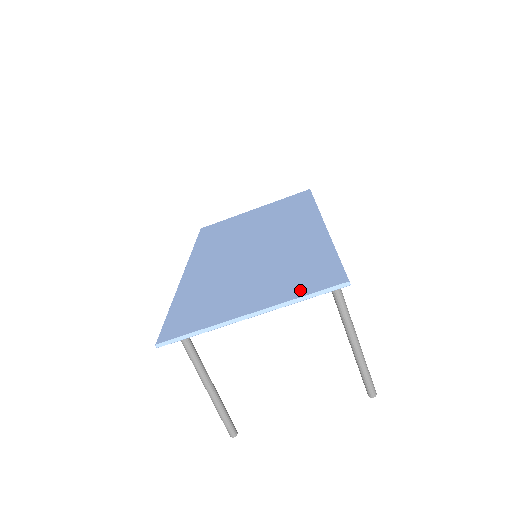
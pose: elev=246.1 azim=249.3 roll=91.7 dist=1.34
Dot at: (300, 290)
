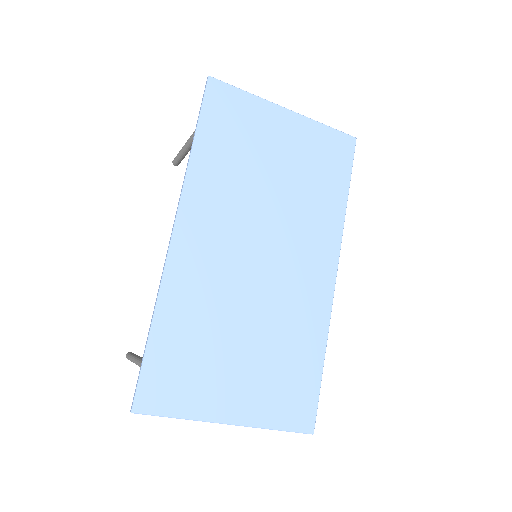
Dot at: (279, 417)
